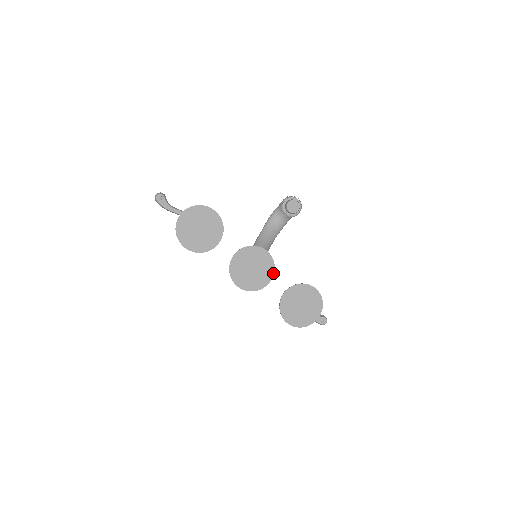
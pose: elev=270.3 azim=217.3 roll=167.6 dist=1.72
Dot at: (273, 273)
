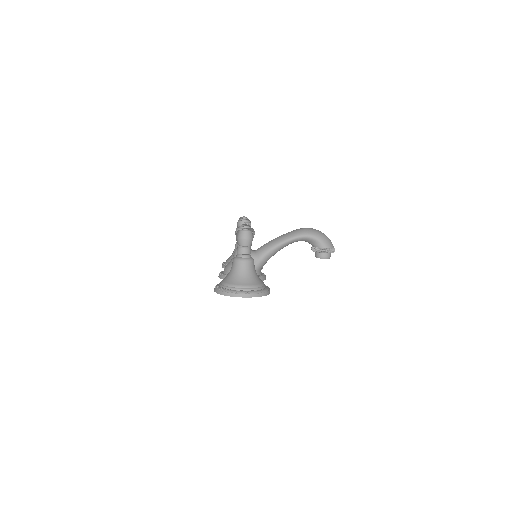
Dot at: occluded
